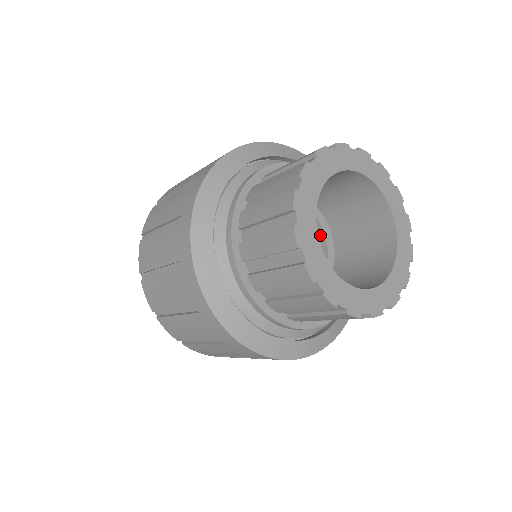
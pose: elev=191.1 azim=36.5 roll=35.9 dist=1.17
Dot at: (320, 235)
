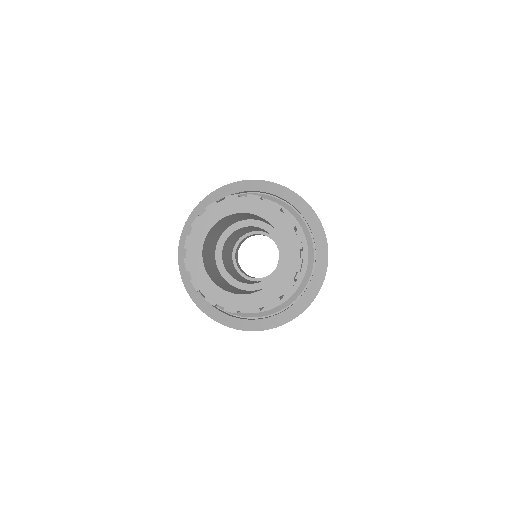
Dot at: (277, 266)
